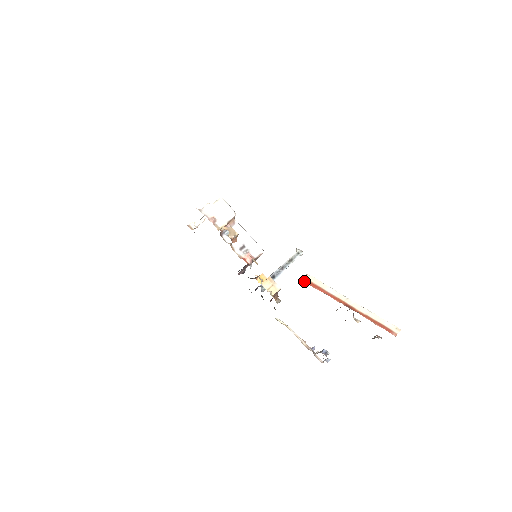
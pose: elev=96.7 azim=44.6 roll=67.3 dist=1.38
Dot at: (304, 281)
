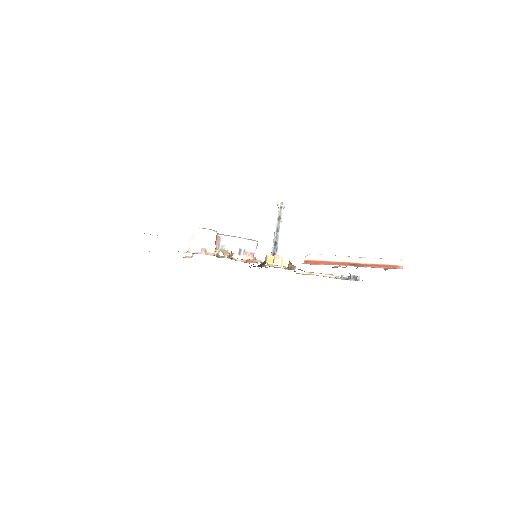
Dot at: (308, 263)
